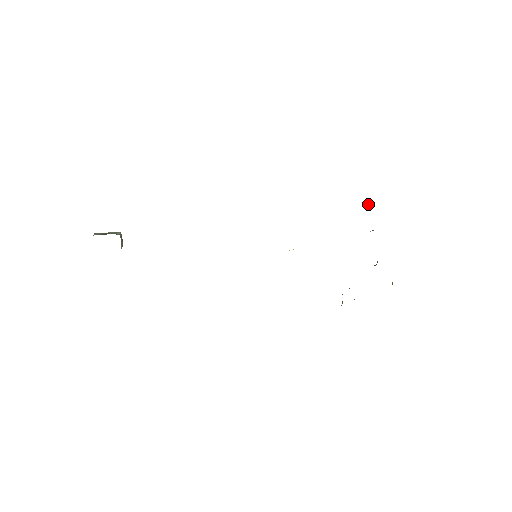
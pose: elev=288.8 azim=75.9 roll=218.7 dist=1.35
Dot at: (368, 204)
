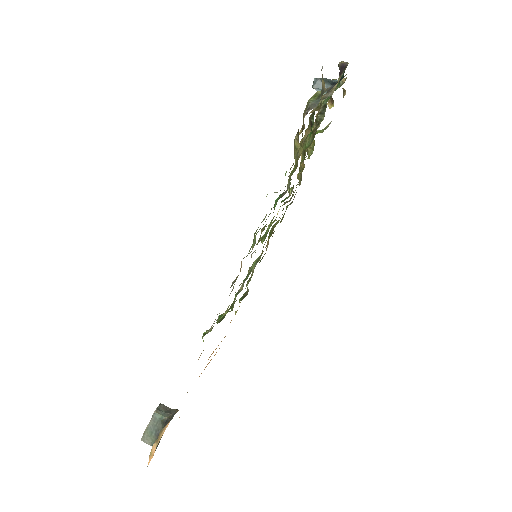
Dot at: occluded
